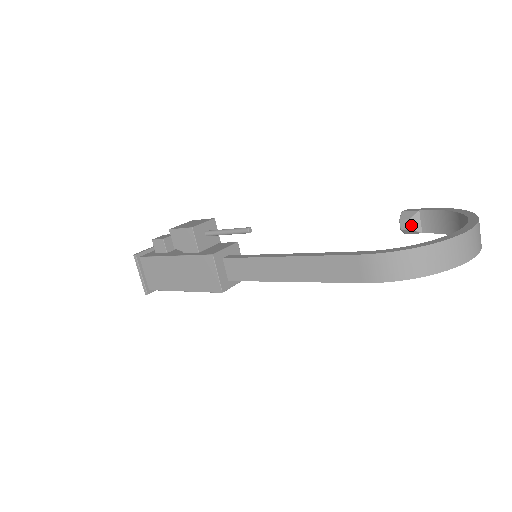
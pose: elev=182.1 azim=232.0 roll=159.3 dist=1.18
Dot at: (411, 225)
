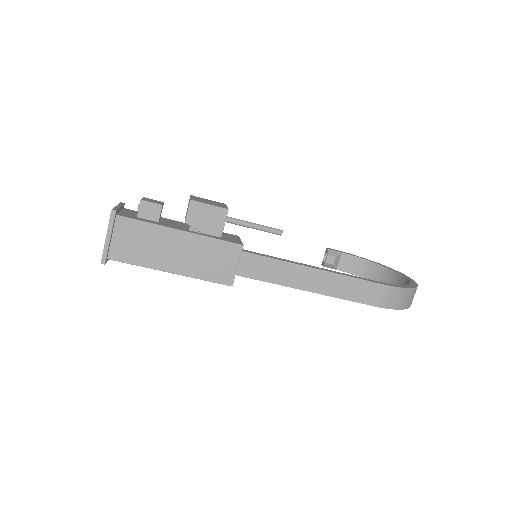
Dot at: (335, 262)
